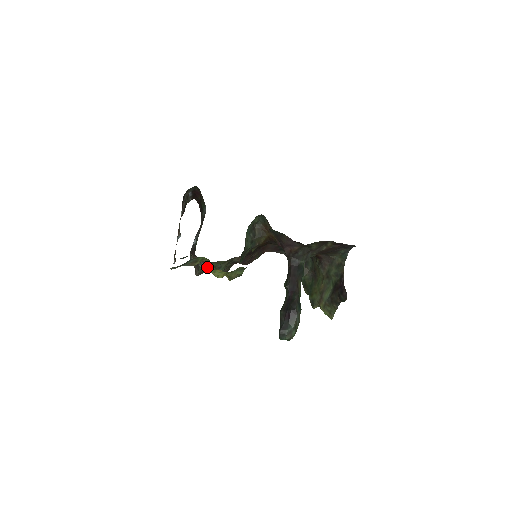
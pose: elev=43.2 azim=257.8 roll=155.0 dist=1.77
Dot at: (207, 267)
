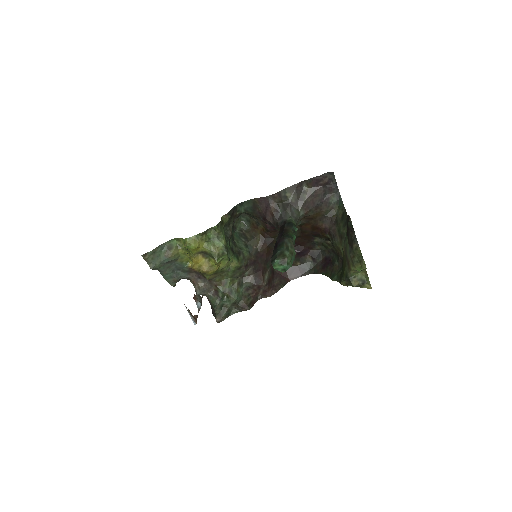
Dot at: (192, 262)
